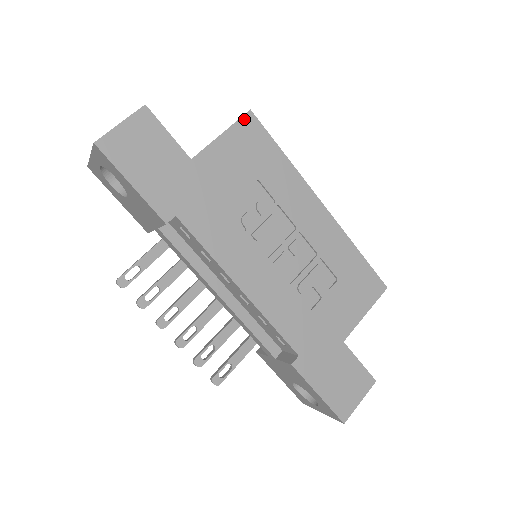
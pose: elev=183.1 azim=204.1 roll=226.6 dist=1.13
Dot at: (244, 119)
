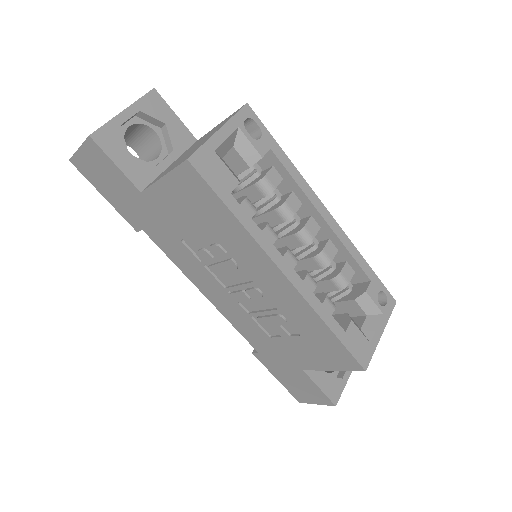
Dot at: (182, 168)
